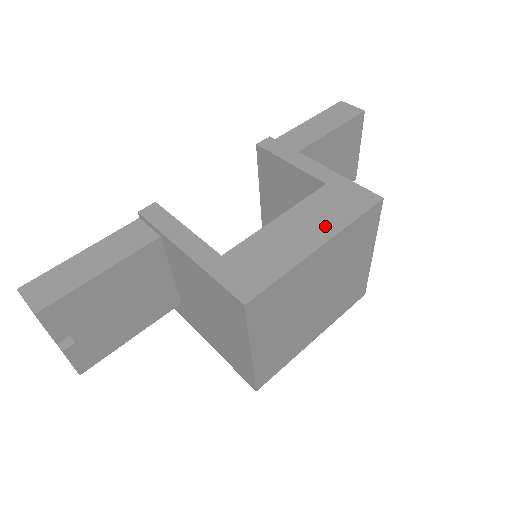
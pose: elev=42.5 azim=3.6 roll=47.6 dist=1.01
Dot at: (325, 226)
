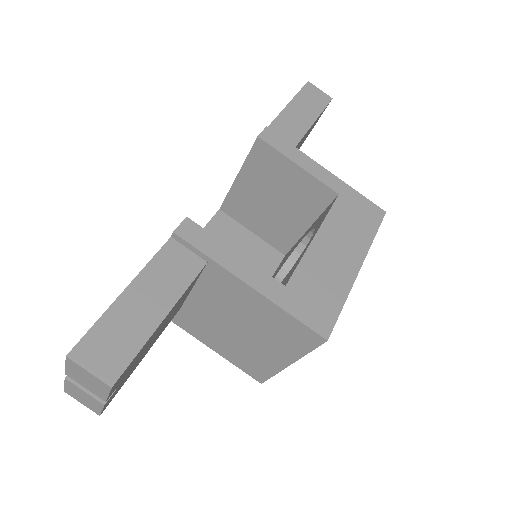
Dot at: (356, 245)
